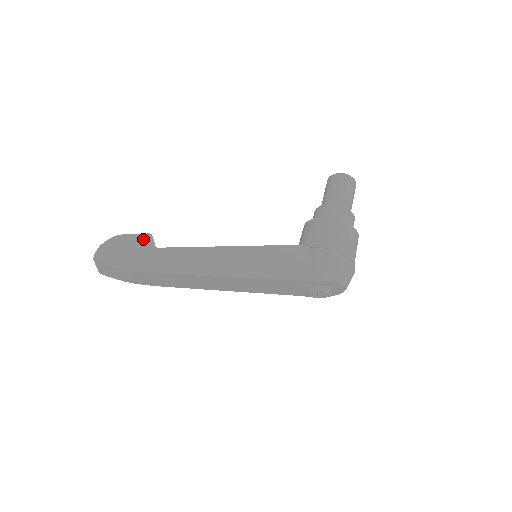
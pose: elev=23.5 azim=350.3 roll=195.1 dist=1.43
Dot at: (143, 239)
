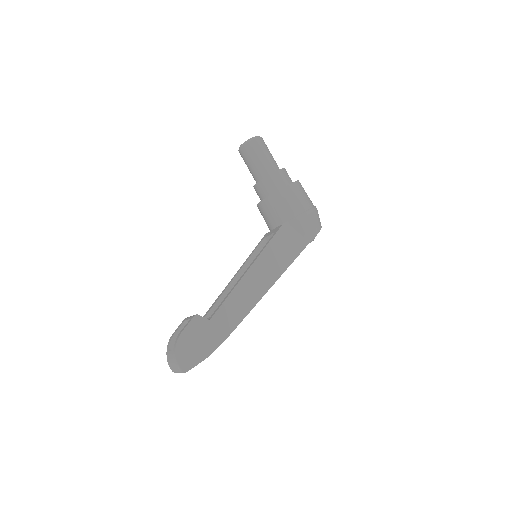
Dot at: (195, 324)
